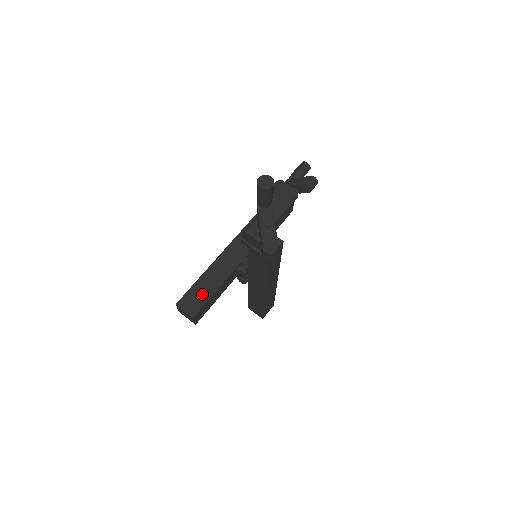
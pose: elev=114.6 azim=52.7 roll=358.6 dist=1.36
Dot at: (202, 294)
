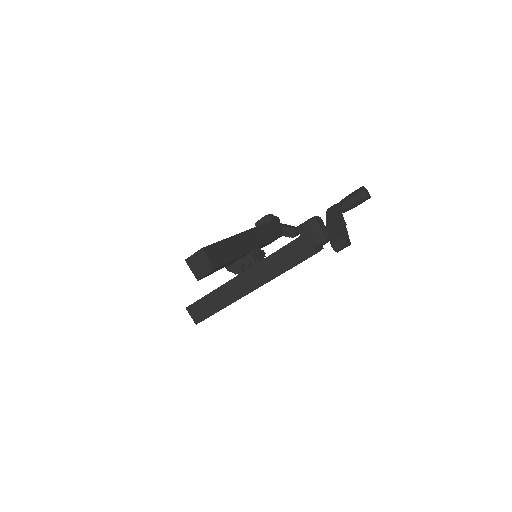
Dot at: (223, 255)
